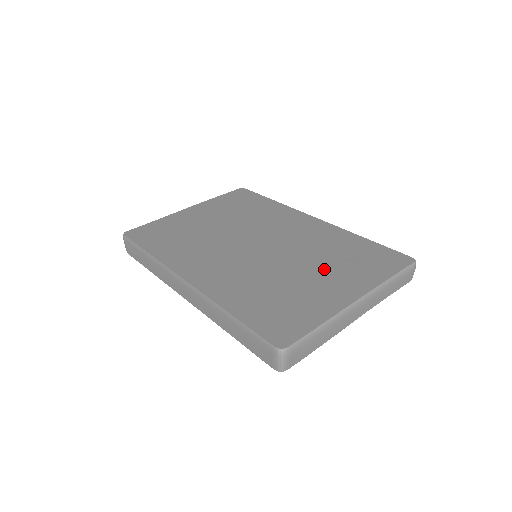
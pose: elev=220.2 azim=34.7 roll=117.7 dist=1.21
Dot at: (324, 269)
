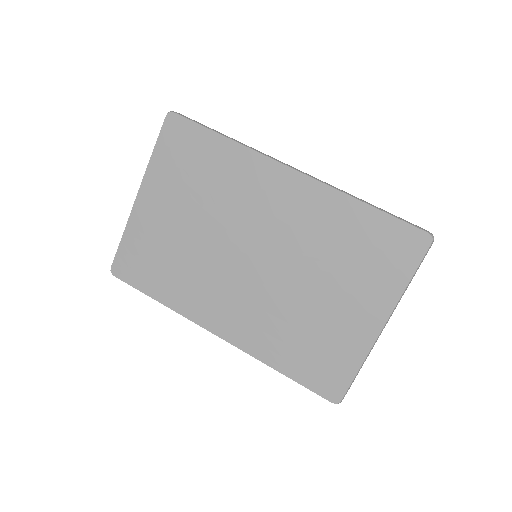
Dot at: (338, 285)
